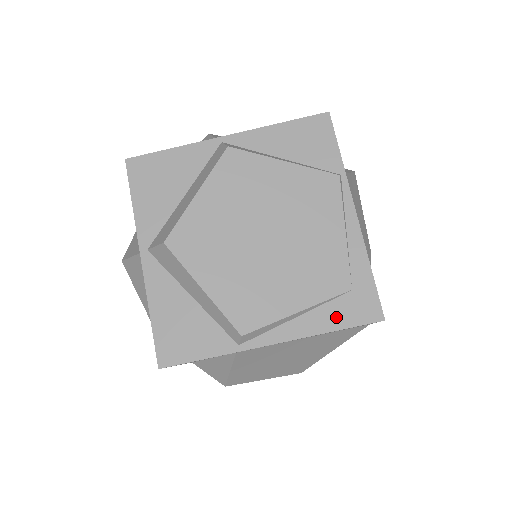
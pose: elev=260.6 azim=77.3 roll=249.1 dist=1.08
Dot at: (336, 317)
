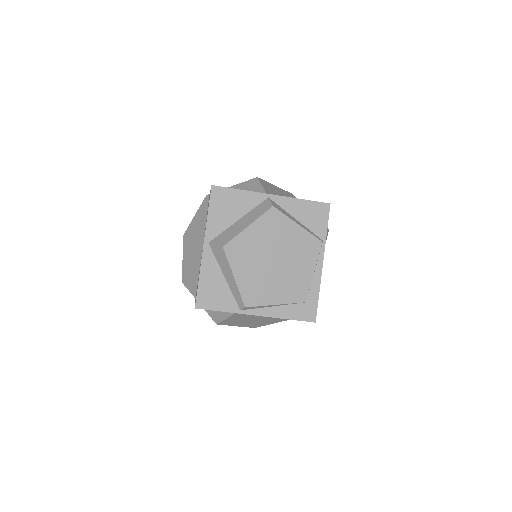
Dot at: (293, 313)
